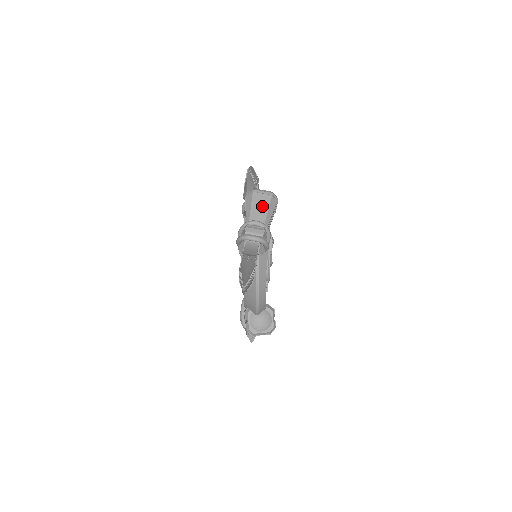
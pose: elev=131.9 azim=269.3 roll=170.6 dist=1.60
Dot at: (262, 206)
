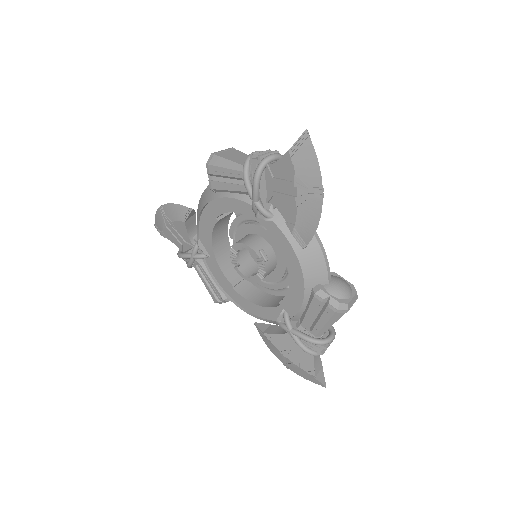
Dot at: (237, 155)
